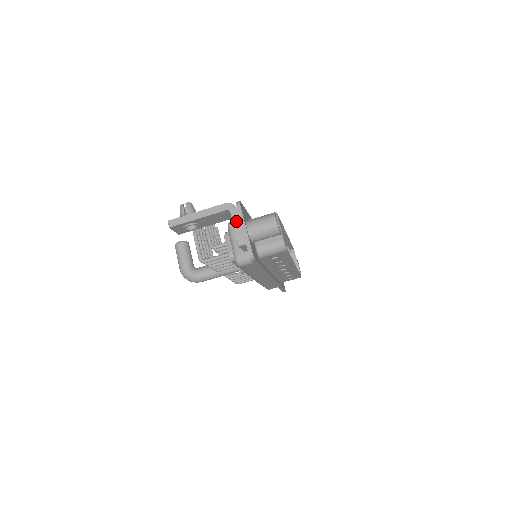
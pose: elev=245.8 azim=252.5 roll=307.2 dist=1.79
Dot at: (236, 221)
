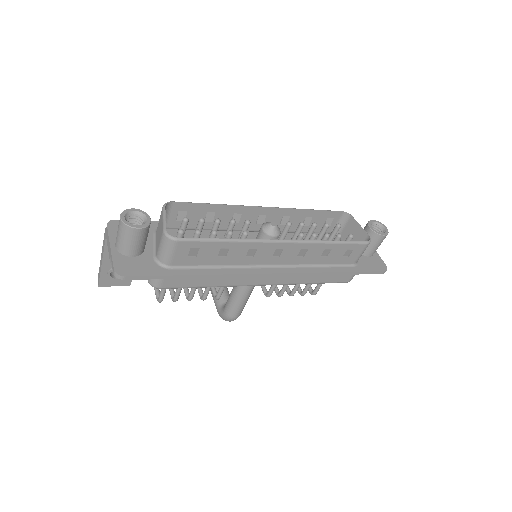
Dot at: (108, 245)
